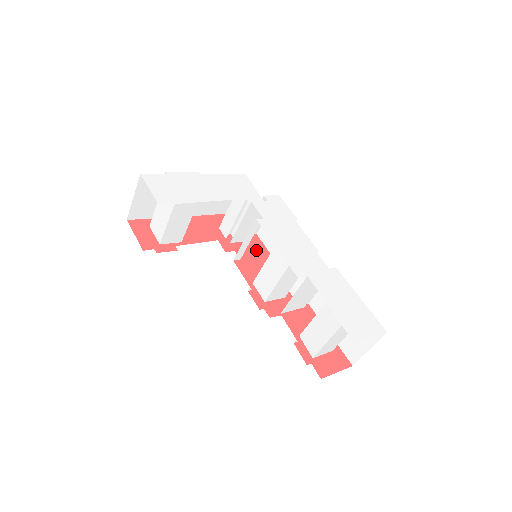
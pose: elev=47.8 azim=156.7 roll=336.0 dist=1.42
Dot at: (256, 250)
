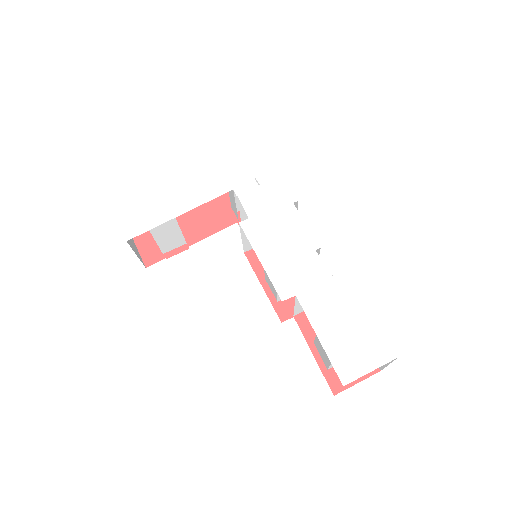
Dot at: occluded
